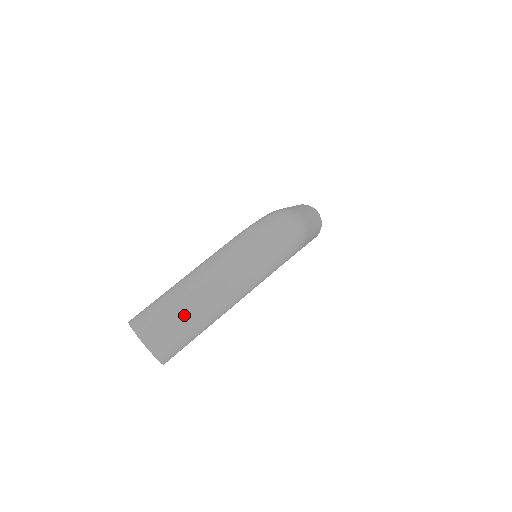
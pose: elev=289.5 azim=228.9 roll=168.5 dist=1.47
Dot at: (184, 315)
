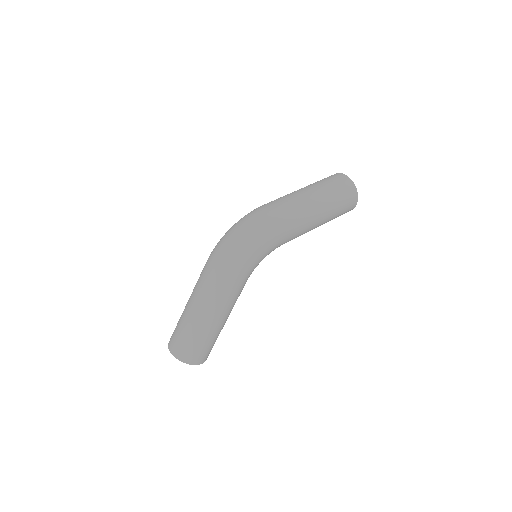
Dot at: (186, 328)
